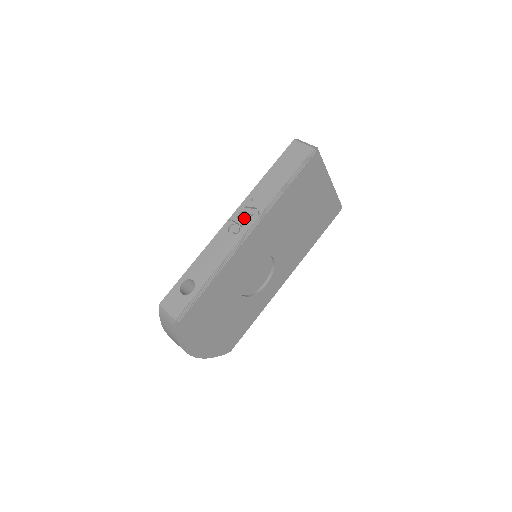
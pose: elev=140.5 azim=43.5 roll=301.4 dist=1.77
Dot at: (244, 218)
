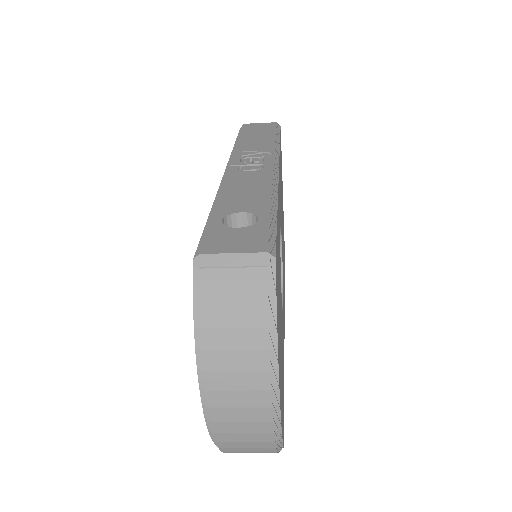
Dot at: (254, 160)
